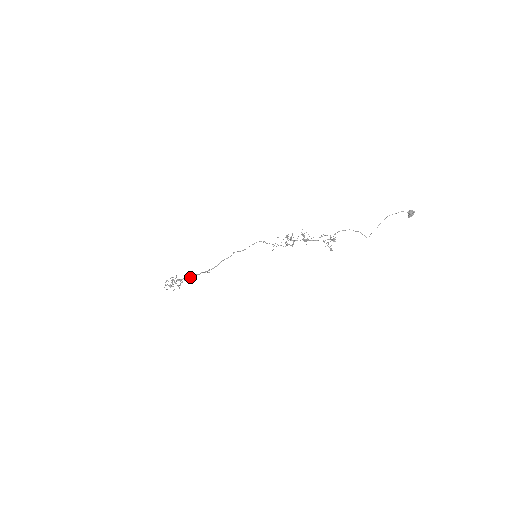
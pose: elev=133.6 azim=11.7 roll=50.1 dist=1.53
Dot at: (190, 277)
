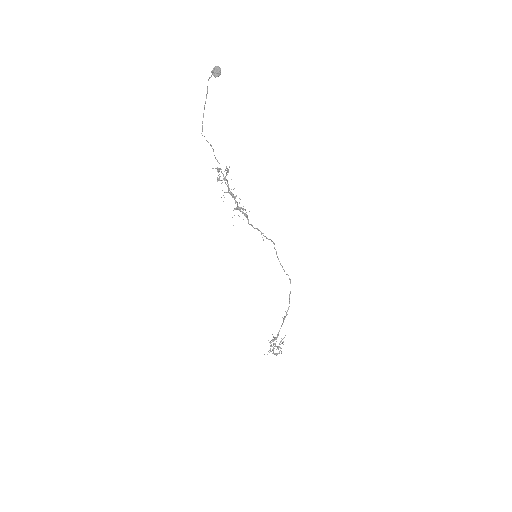
Dot at: (279, 331)
